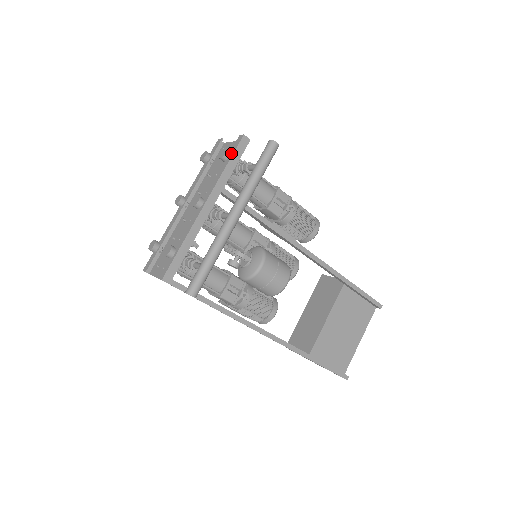
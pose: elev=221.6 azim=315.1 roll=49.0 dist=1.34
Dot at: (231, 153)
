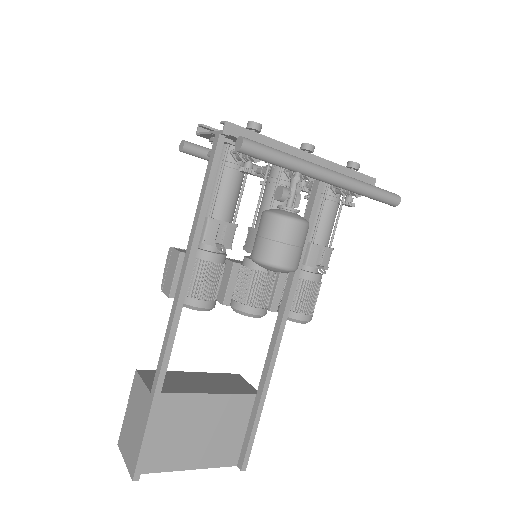
Dot at: (357, 172)
